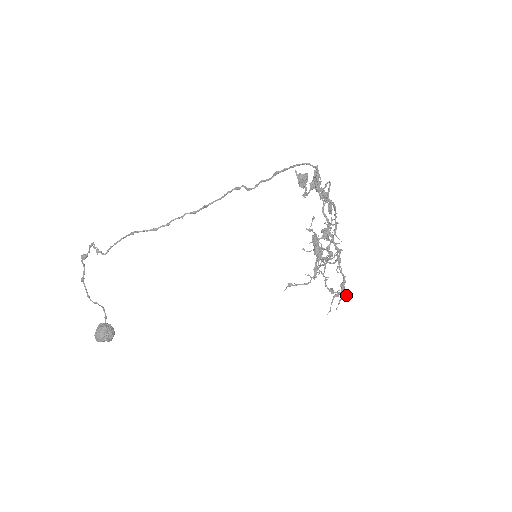
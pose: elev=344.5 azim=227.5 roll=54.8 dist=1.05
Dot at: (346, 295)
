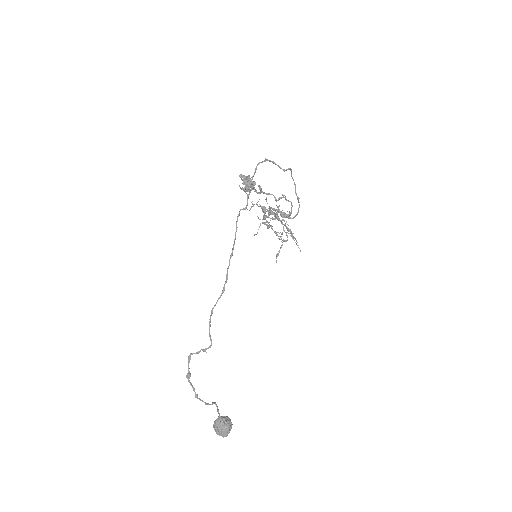
Dot at: occluded
